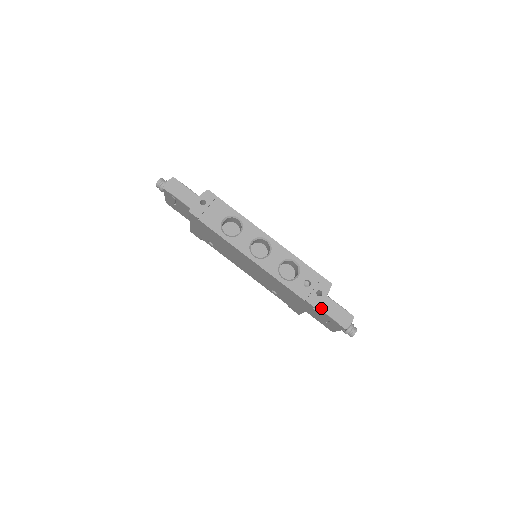
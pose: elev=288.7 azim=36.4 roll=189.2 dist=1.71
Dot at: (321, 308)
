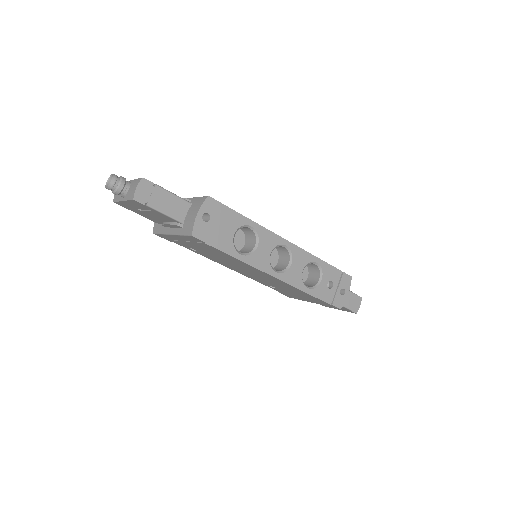
Dot at: occluded
